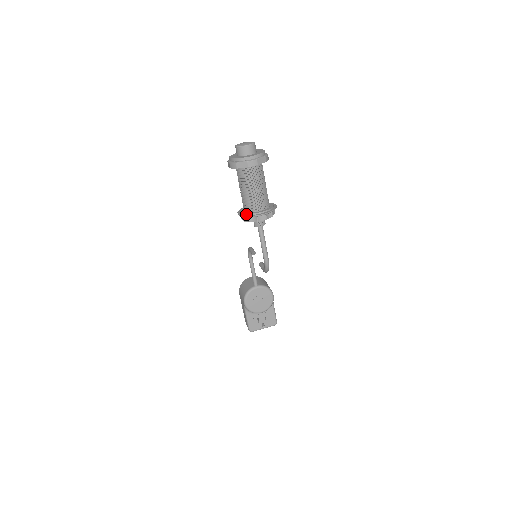
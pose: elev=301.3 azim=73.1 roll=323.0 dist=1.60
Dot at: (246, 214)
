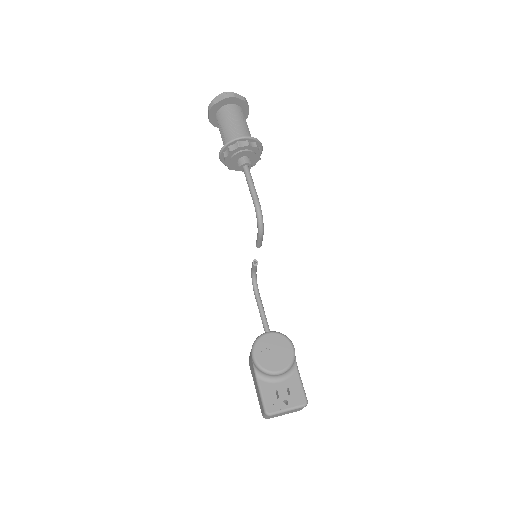
Dot at: (226, 145)
